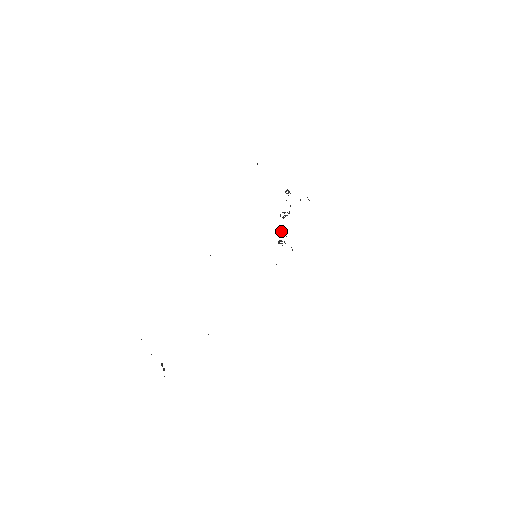
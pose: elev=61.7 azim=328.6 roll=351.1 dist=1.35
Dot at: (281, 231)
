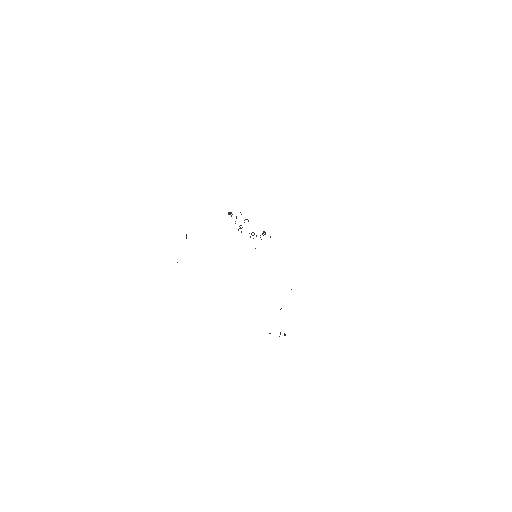
Dot at: occluded
